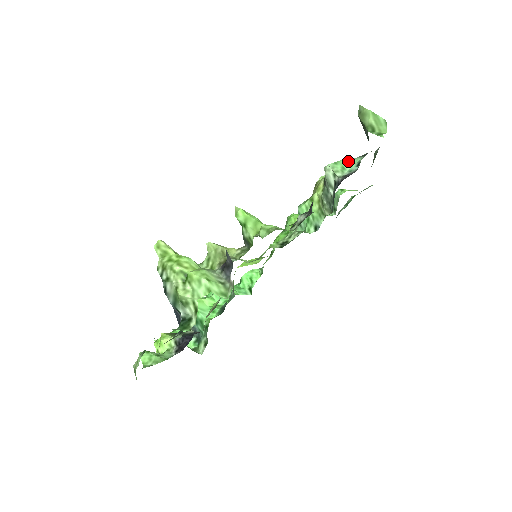
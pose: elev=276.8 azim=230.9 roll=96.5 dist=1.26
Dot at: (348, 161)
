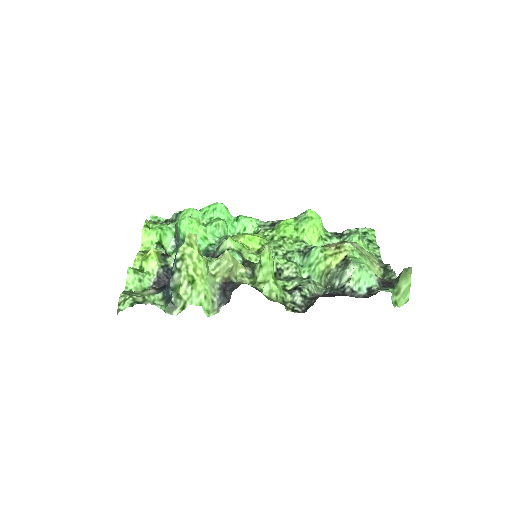
Dot at: (368, 276)
